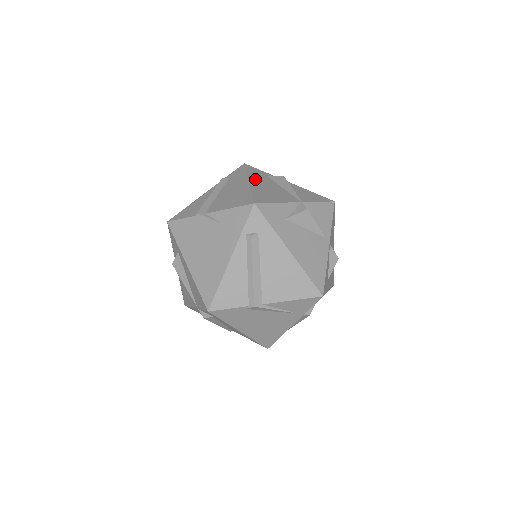
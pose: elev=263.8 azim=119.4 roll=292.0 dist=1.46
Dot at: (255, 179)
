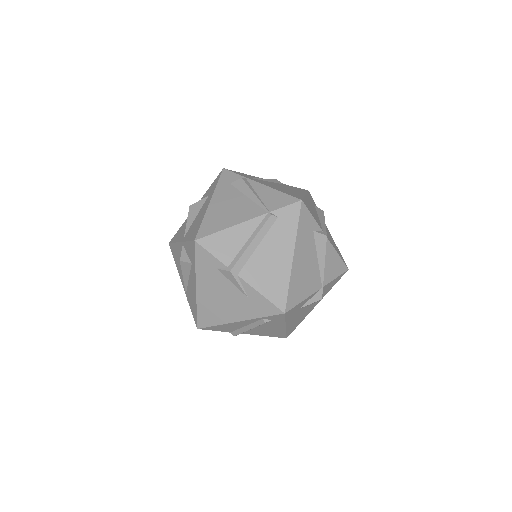
Dot at: (300, 247)
